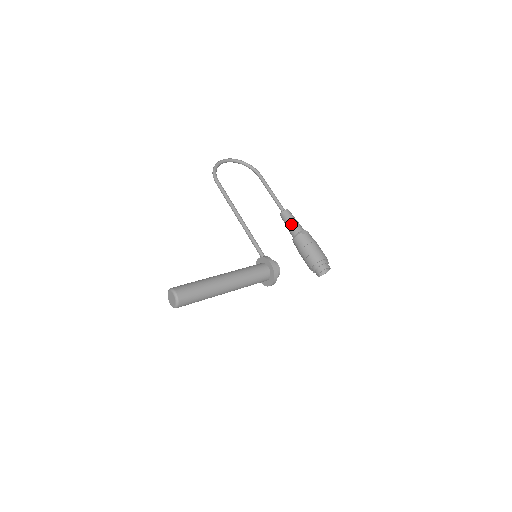
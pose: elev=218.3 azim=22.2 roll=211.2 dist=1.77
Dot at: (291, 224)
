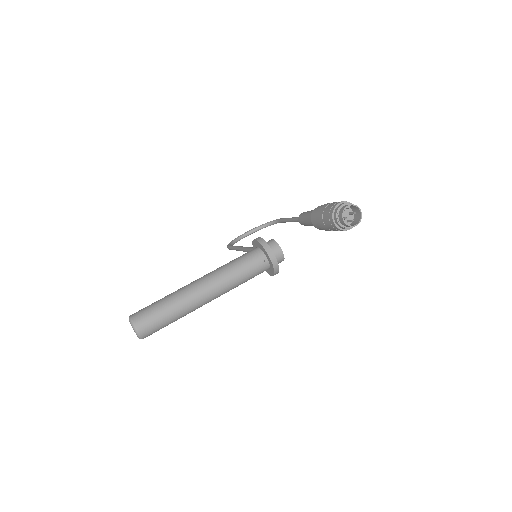
Dot at: (306, 217)
